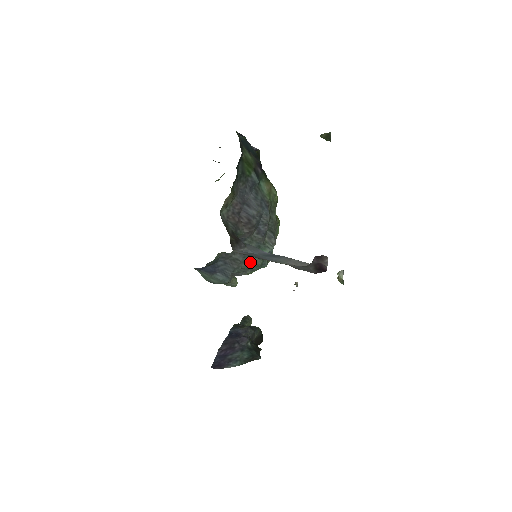
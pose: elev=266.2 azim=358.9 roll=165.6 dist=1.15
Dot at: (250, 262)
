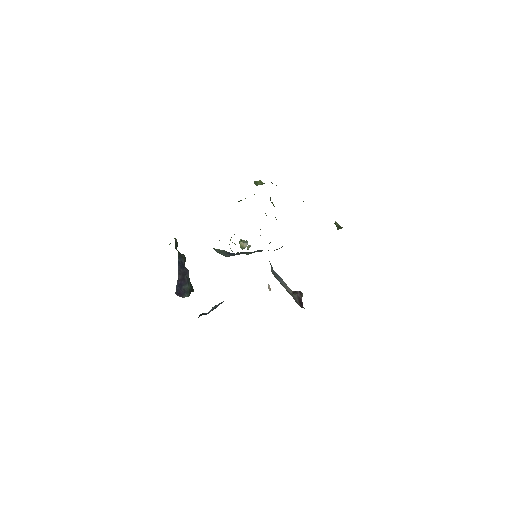
Dot at: (246, 253)
